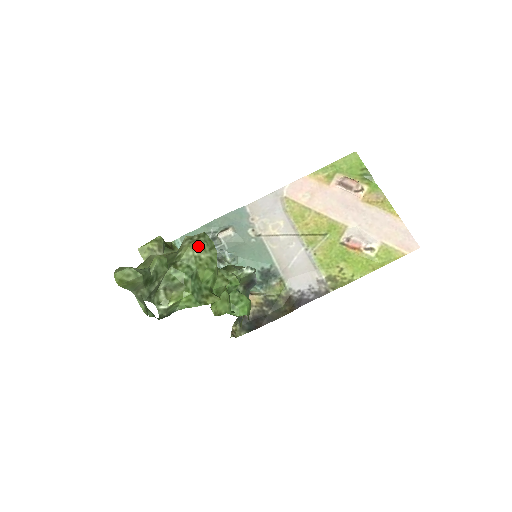
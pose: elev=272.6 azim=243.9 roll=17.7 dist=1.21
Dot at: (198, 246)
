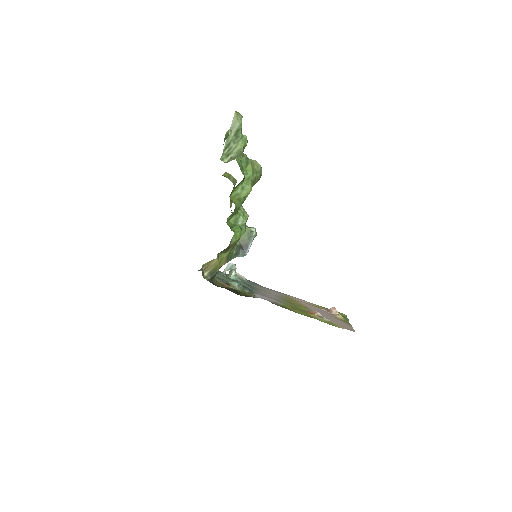
Dot at: (258, 163)
